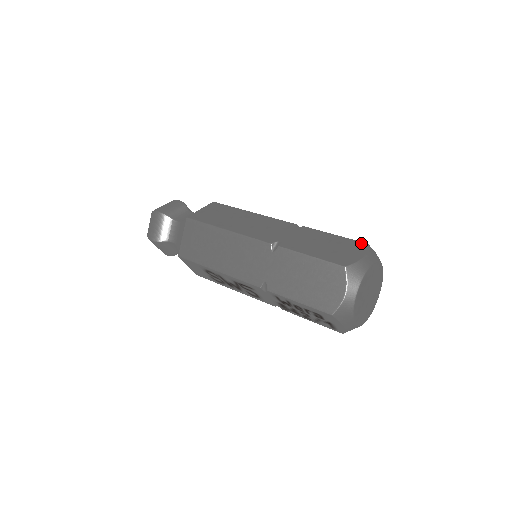
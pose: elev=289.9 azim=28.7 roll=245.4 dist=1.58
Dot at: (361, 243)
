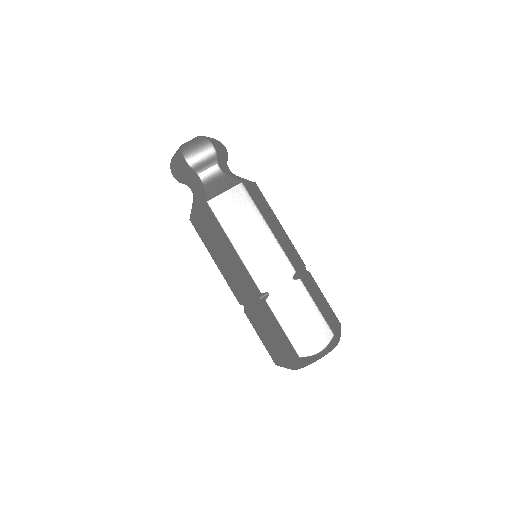
Dot at: (330, 332)
